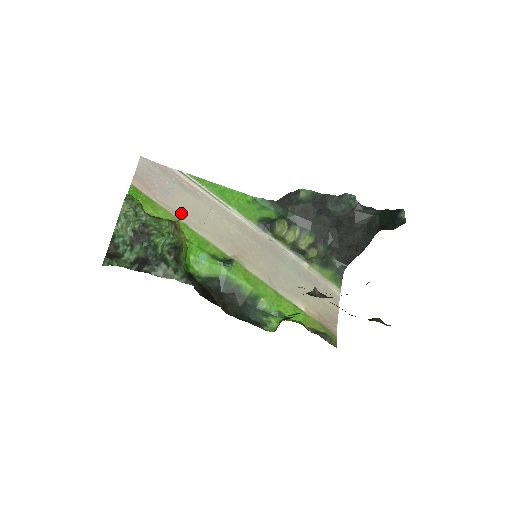
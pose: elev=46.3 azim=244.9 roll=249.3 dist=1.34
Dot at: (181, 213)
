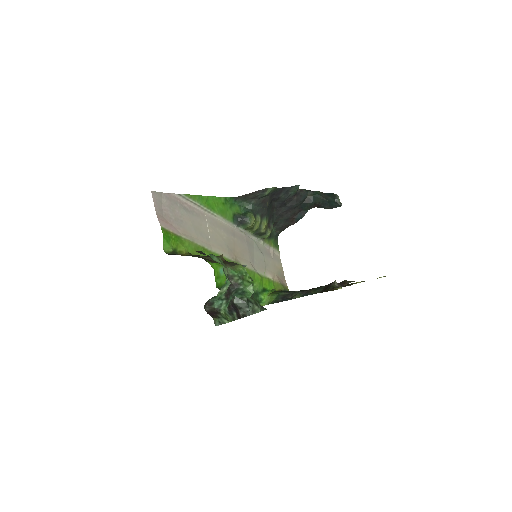
Dot at: (196, 237)
